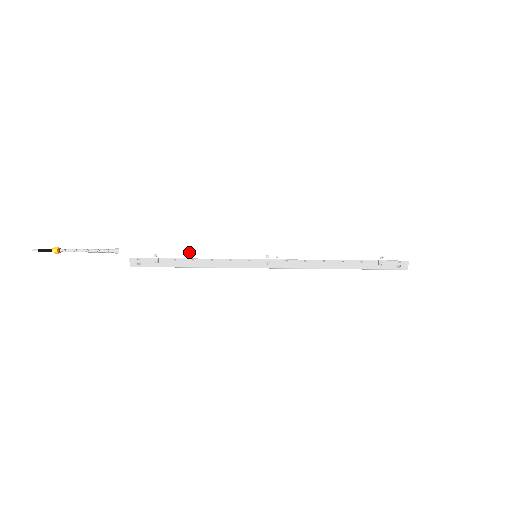
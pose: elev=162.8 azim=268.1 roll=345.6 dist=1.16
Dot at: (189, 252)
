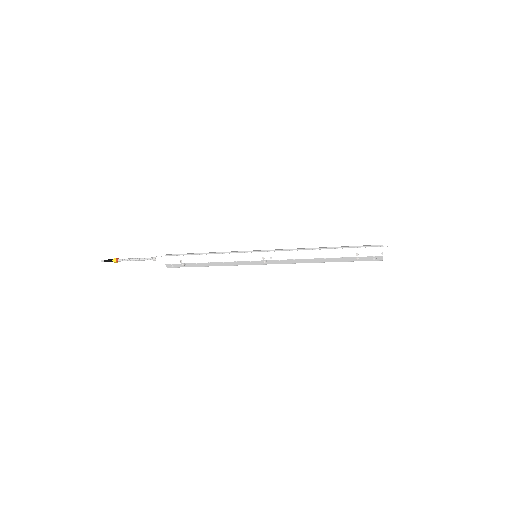
Dot at: (204, 258)
